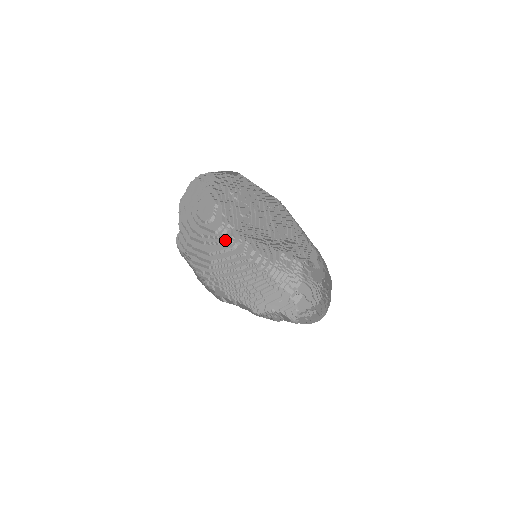
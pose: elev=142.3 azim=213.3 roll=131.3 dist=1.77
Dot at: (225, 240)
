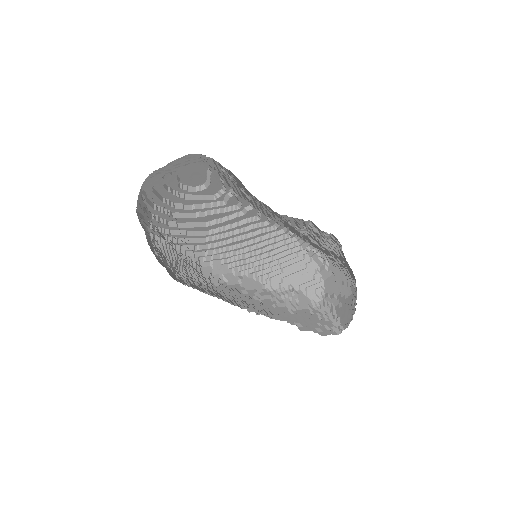
Dot at: (229, 205)
